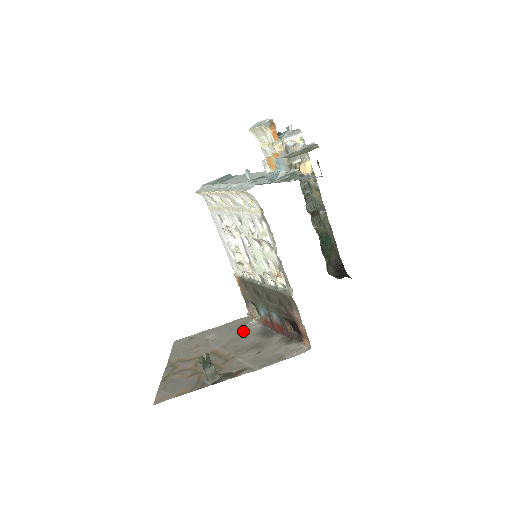
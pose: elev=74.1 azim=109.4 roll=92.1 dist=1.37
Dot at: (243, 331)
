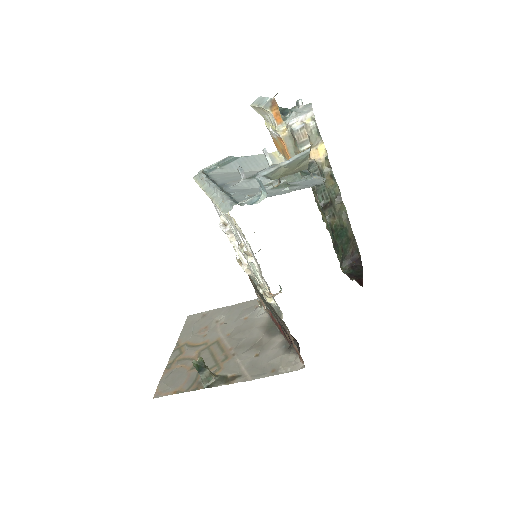
Dot at: (250, 320)
